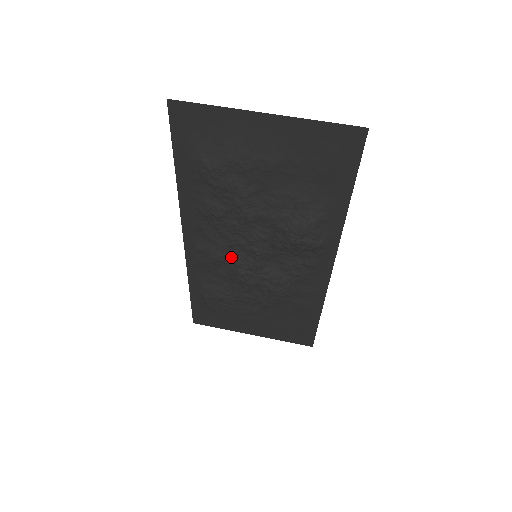
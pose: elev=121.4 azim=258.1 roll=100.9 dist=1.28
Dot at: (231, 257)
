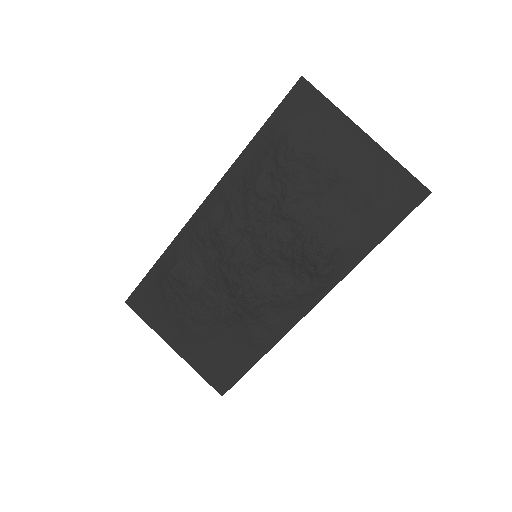
Dot at: (234, 243)
